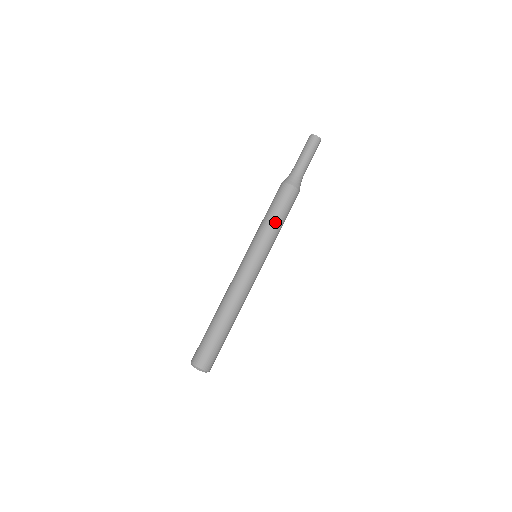
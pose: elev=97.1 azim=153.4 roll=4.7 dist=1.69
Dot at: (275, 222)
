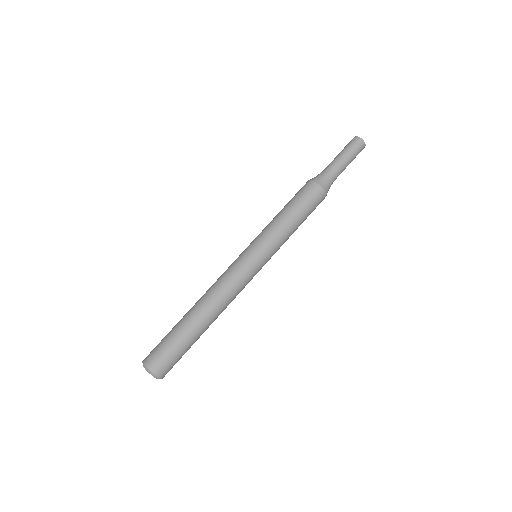
Dot at: (294, 227)
